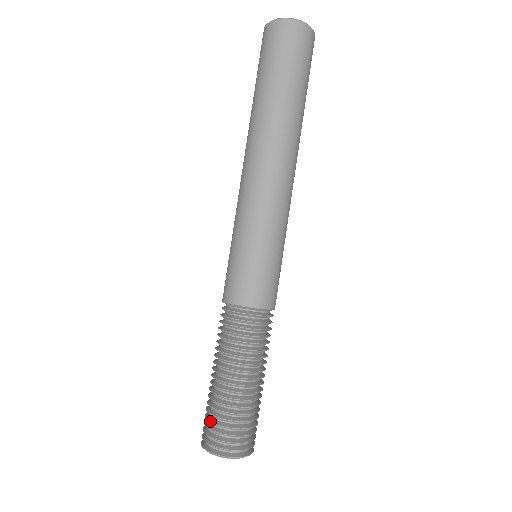
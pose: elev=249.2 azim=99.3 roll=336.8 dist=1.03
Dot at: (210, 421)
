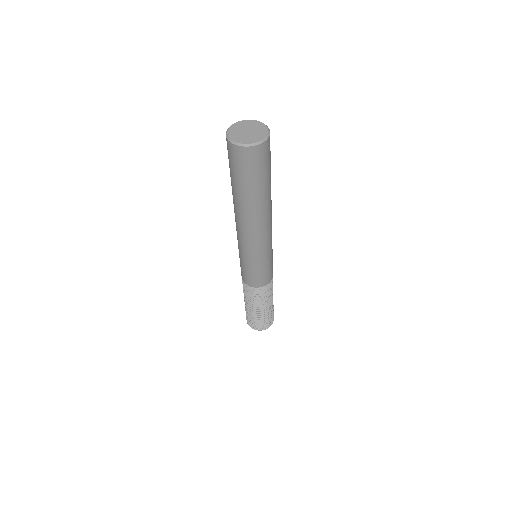
Dot at: (248, 319)
